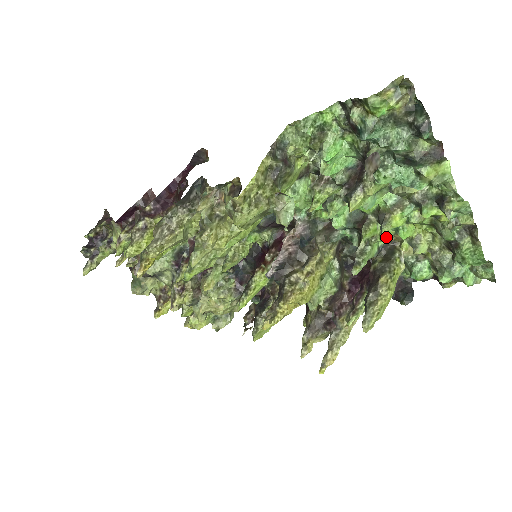
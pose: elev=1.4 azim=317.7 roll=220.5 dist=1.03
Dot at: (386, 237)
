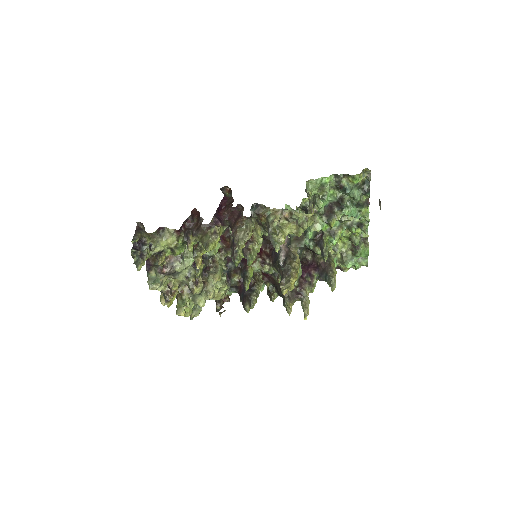
Dot at: occluded
